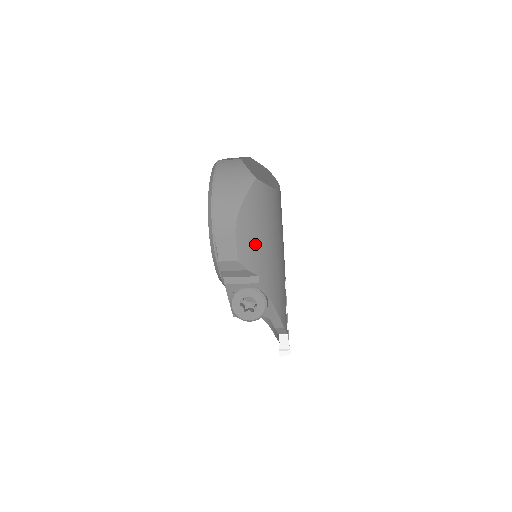
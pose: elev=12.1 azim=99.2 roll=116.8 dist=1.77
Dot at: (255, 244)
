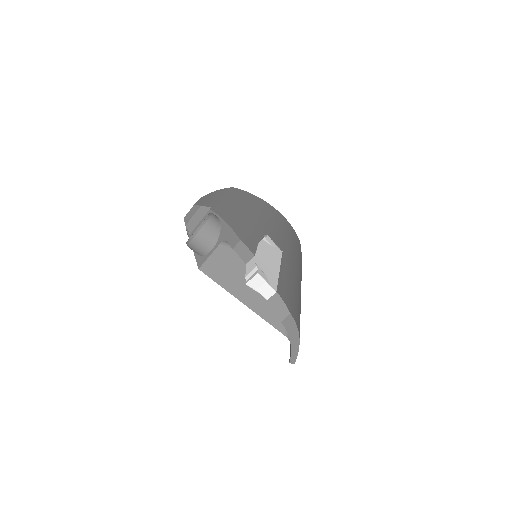
Dot at: (216, 200)
